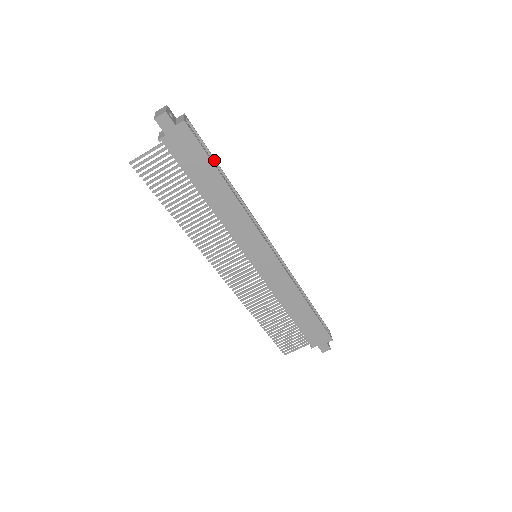
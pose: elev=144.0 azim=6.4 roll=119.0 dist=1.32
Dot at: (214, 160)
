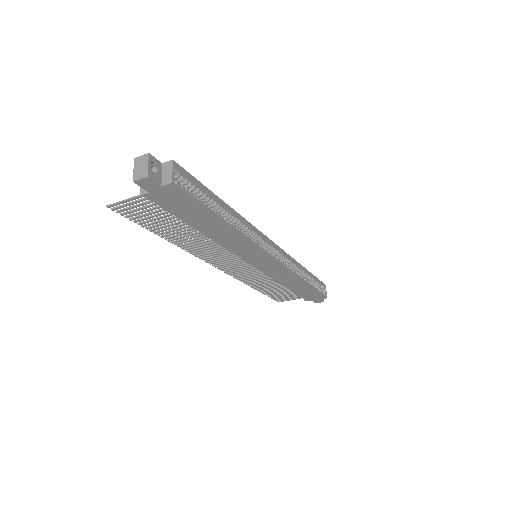
Dot at: (211, 194)
